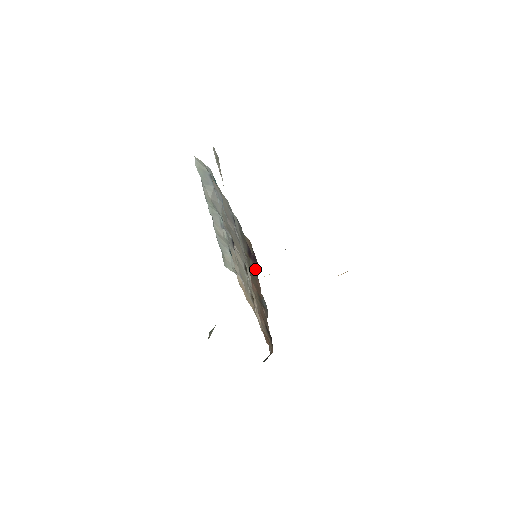
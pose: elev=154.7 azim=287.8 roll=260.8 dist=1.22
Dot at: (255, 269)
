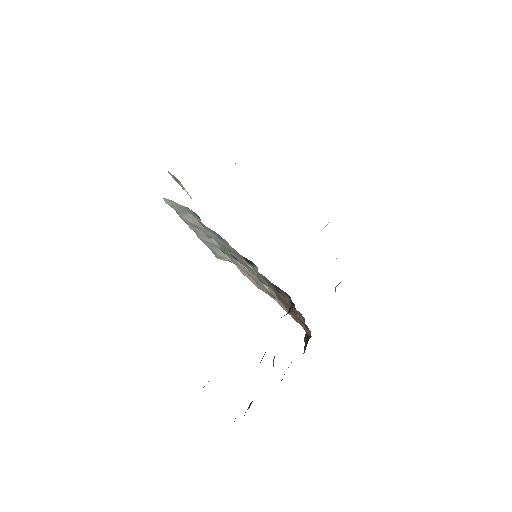
Dot at: (290, 303)
